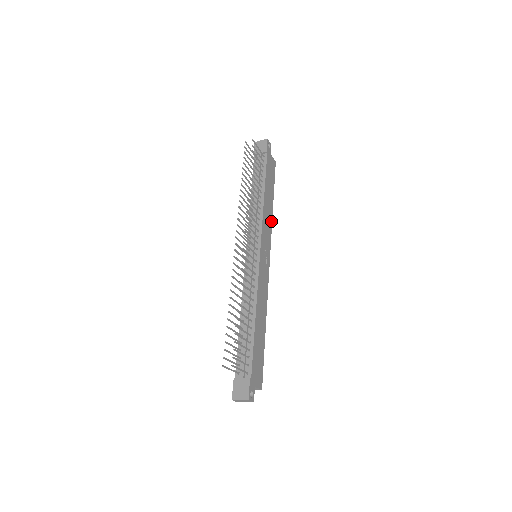
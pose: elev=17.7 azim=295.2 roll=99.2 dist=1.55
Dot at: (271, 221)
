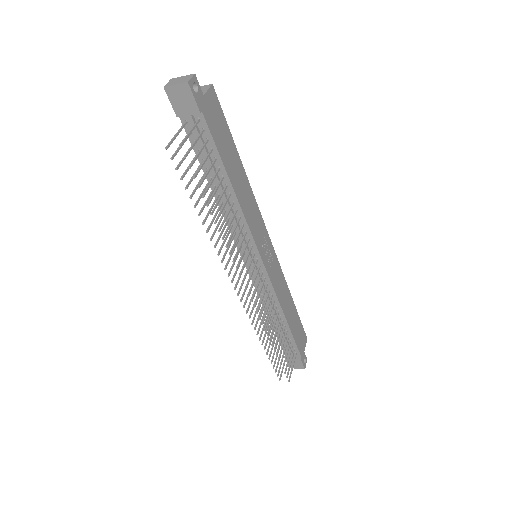
Dot at: (252, 194)
